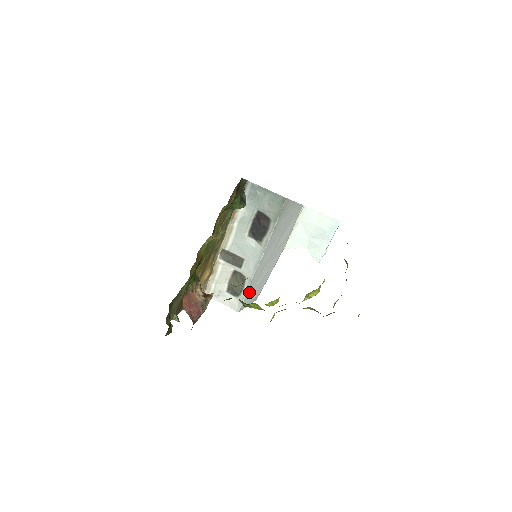
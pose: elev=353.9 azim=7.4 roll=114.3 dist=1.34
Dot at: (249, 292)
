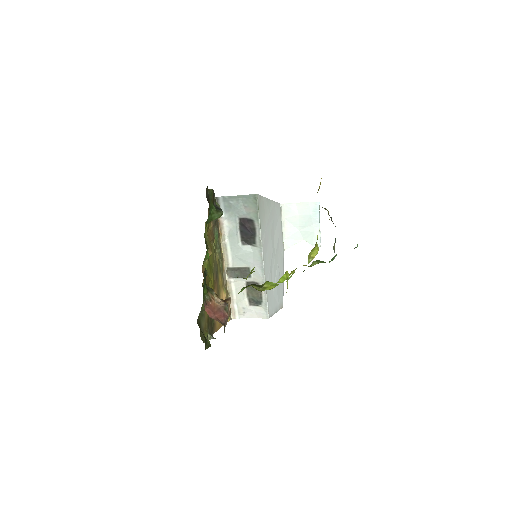
Dot at: (269, 296)
